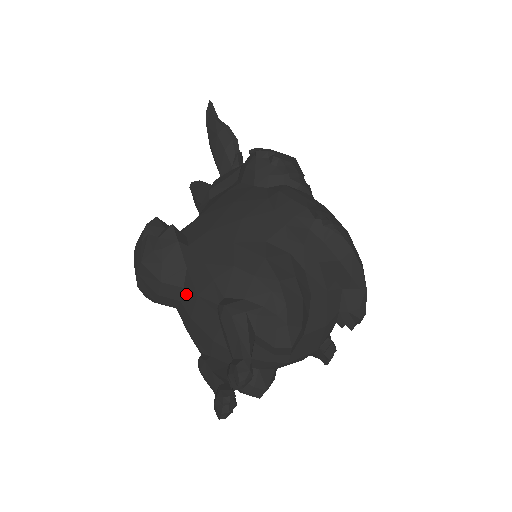
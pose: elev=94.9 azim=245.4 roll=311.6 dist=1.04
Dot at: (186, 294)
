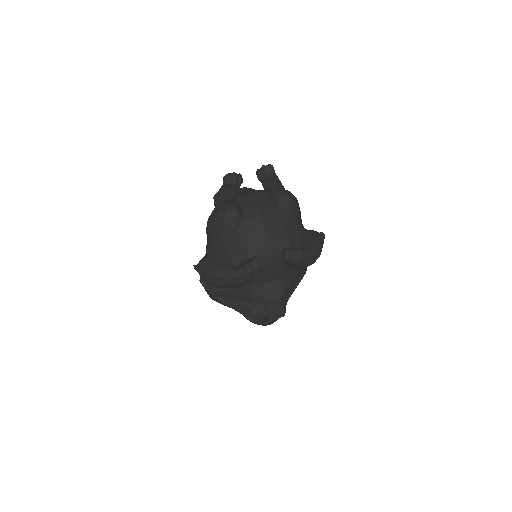
Dot at: occluded
